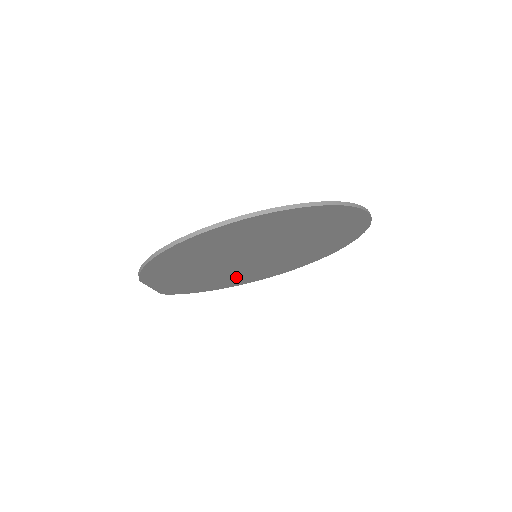
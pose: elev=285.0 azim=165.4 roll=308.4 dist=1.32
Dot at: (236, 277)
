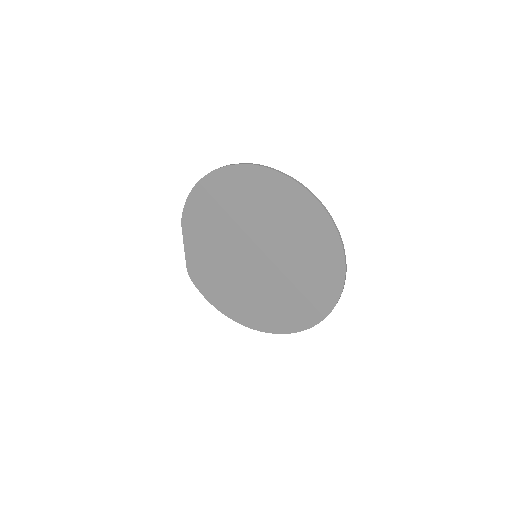
Dot at: (239, 295)
